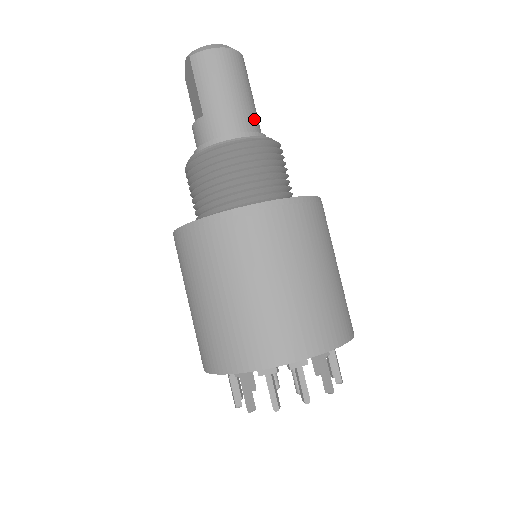
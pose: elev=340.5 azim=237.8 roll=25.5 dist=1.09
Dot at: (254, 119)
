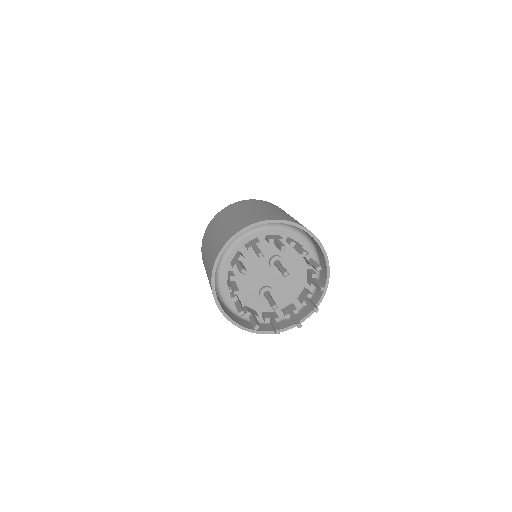
Dot at: occluded
